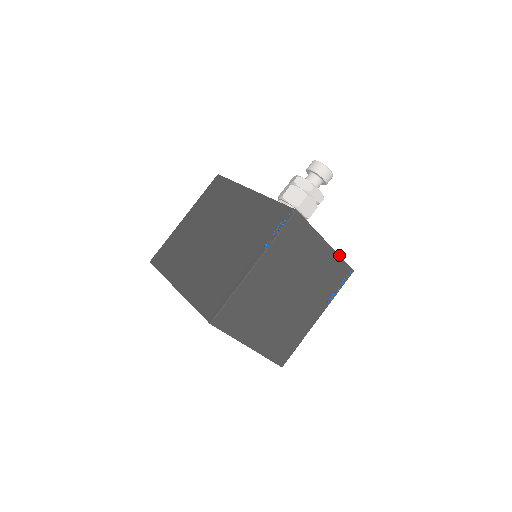
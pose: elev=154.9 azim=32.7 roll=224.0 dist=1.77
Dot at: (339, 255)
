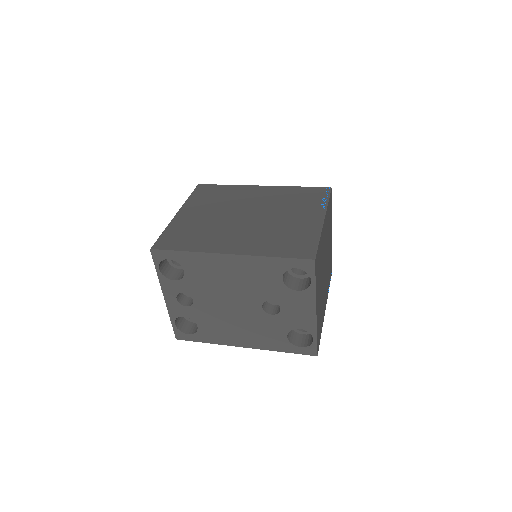
Dot at: (331, 252)
